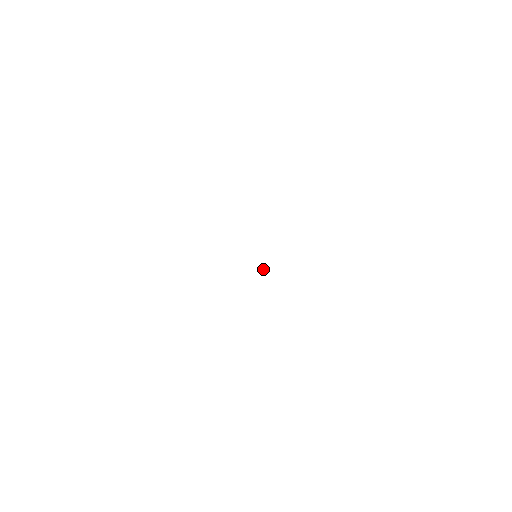
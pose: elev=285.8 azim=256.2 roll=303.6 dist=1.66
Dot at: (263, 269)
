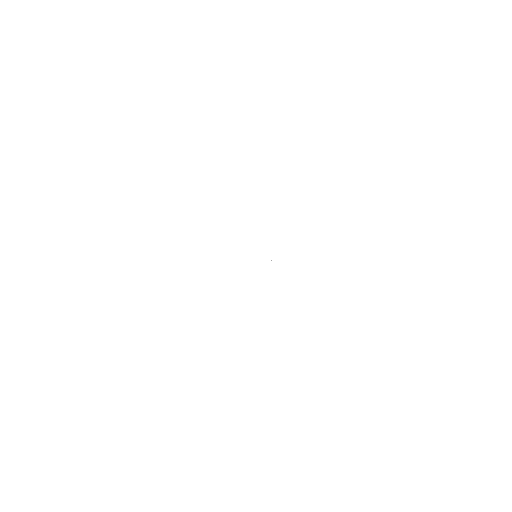
Dot at: occluded
